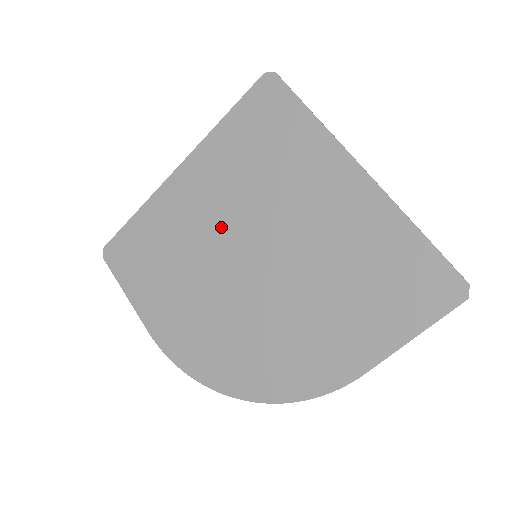
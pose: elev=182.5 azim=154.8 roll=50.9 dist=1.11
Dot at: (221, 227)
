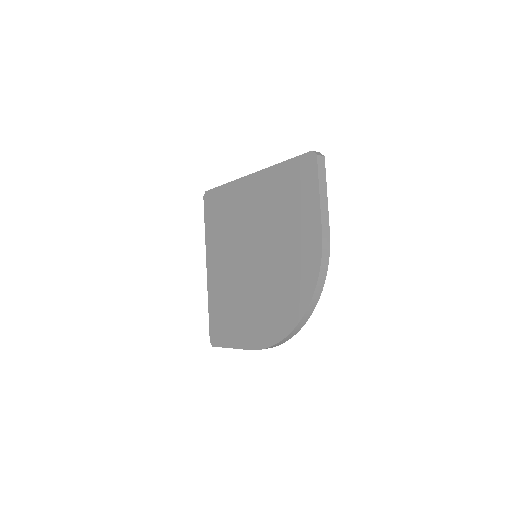
Dot at: (235, 264)
